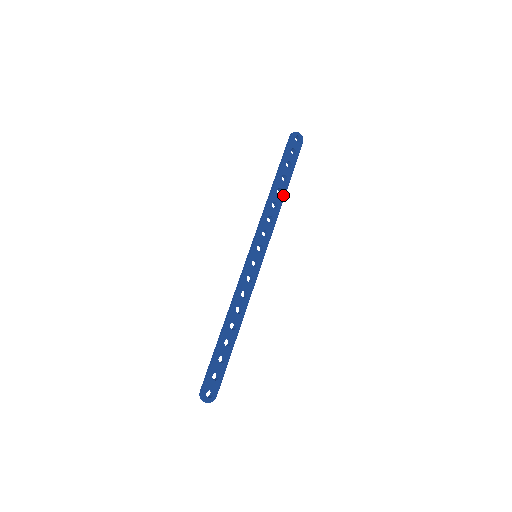
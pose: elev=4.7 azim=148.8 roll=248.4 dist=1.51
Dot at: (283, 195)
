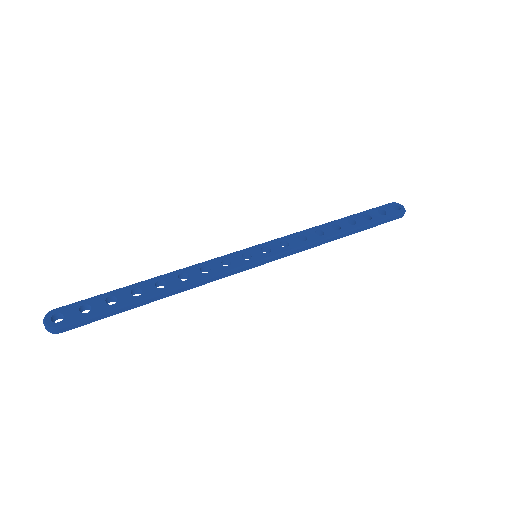
Dot at: (339, 232)
